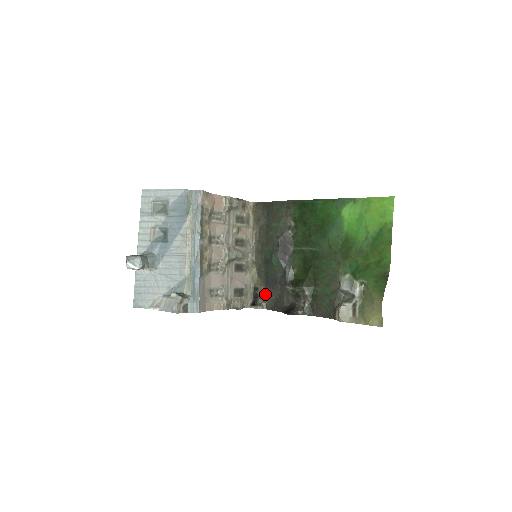
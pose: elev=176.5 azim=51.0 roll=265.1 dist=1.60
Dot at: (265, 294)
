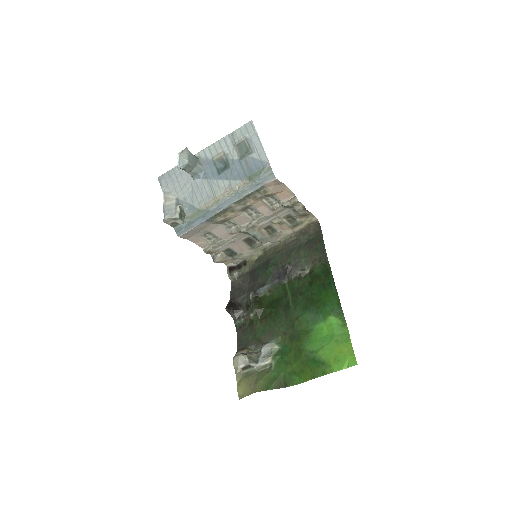
Dot at: (243, 275)
